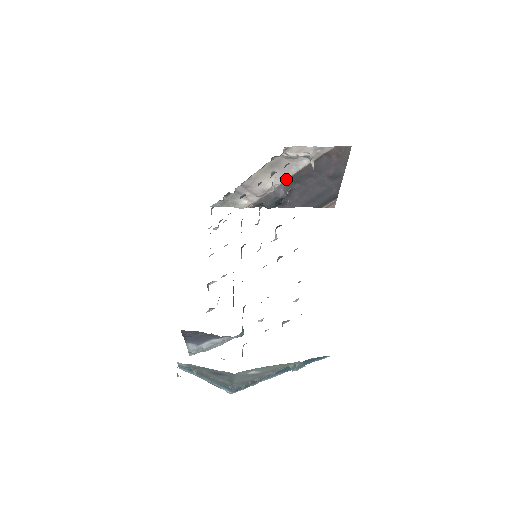
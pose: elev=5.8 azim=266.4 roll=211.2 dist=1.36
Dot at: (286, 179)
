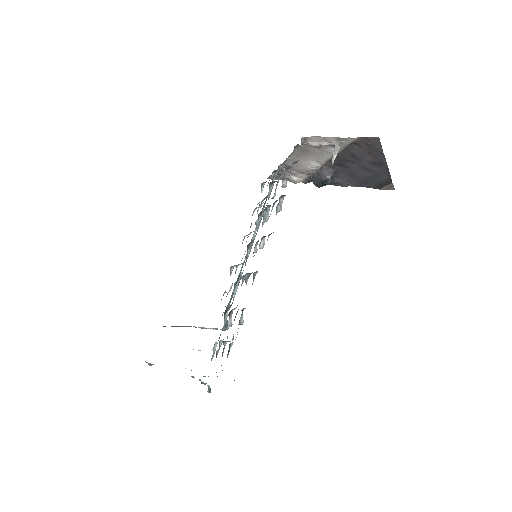
Dot at: (325, 162)
